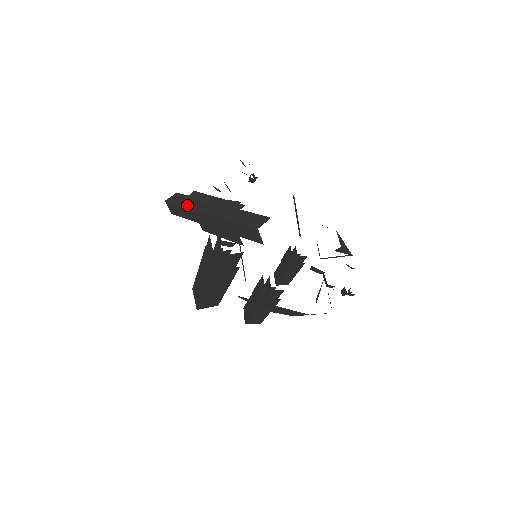
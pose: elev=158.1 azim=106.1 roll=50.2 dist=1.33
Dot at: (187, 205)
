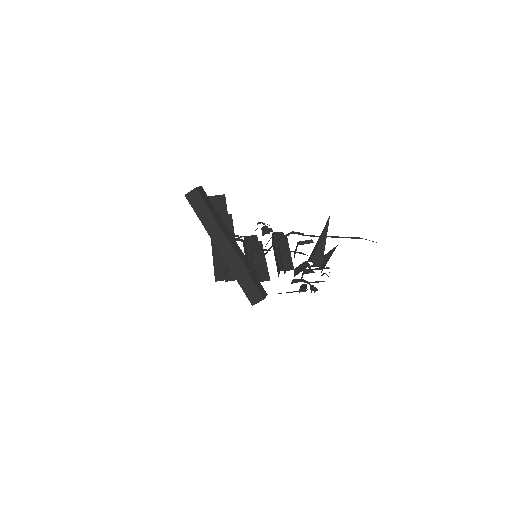
Dot at: (204, 223)
